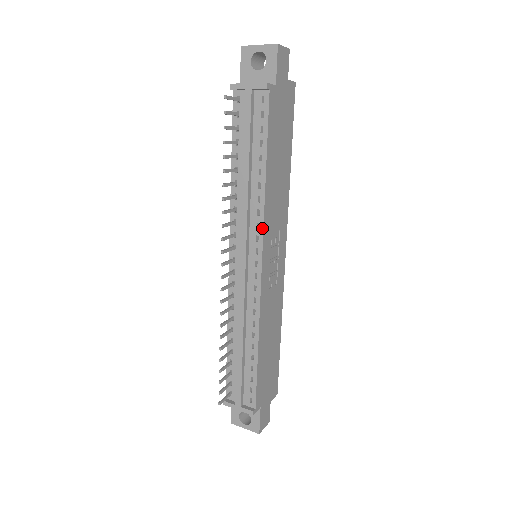
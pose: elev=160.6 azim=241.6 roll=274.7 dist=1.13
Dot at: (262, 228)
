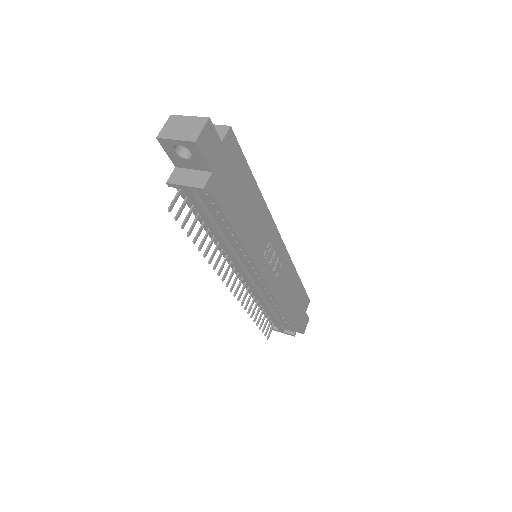
Dot at: (252, 263)
